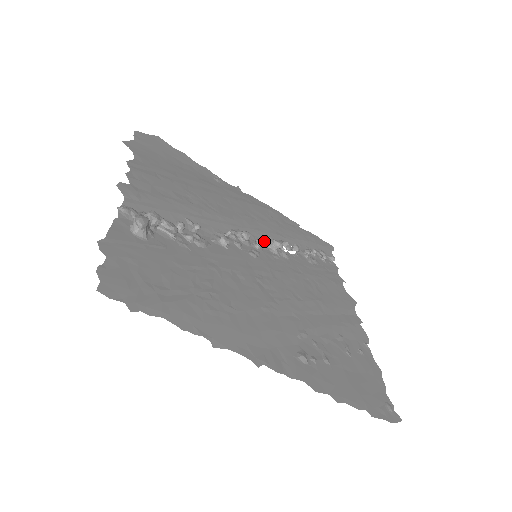
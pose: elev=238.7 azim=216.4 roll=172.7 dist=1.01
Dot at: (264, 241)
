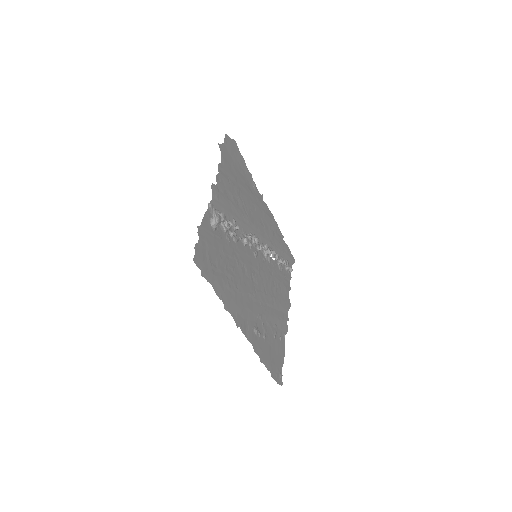
Dot at: (263, 246)
